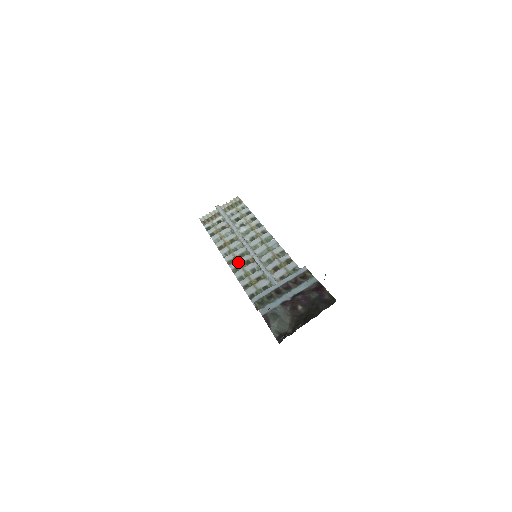
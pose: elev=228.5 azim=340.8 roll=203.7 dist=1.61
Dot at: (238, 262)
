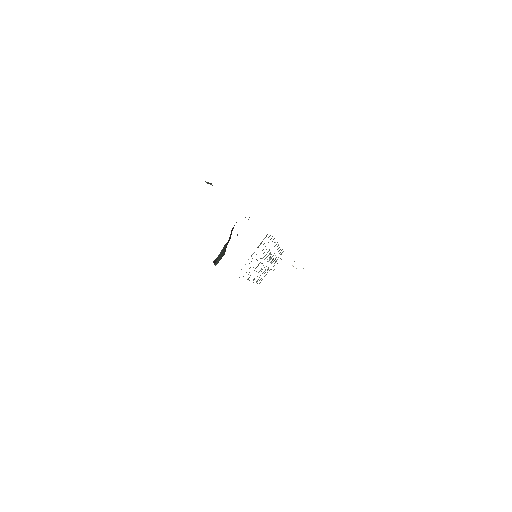
Dot at: occluded
